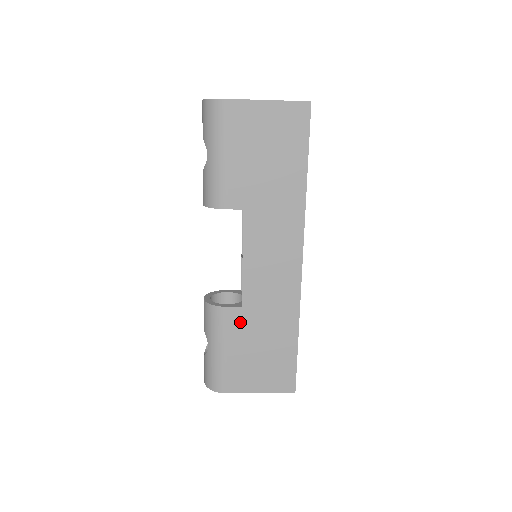
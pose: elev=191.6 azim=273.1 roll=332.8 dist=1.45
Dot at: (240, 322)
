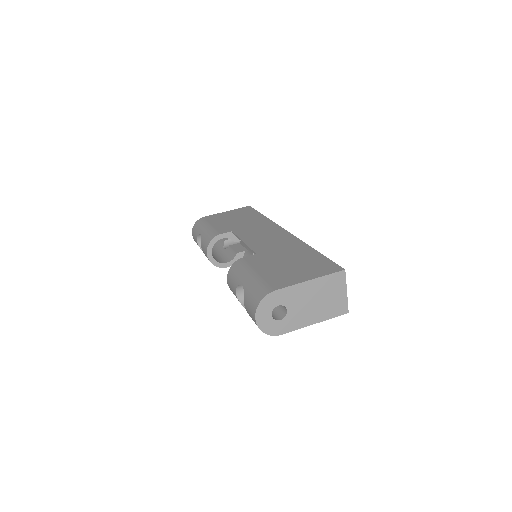
Dot at: occluded
